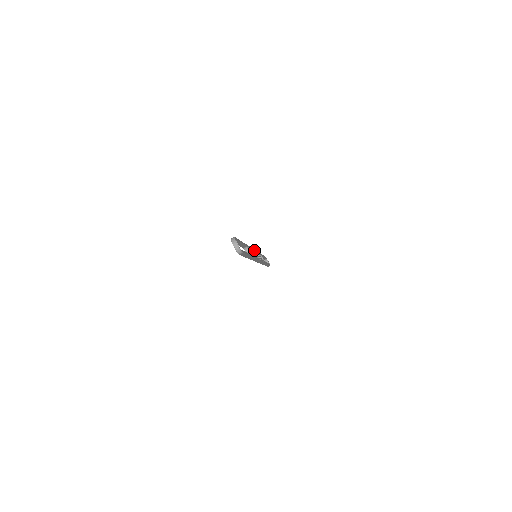
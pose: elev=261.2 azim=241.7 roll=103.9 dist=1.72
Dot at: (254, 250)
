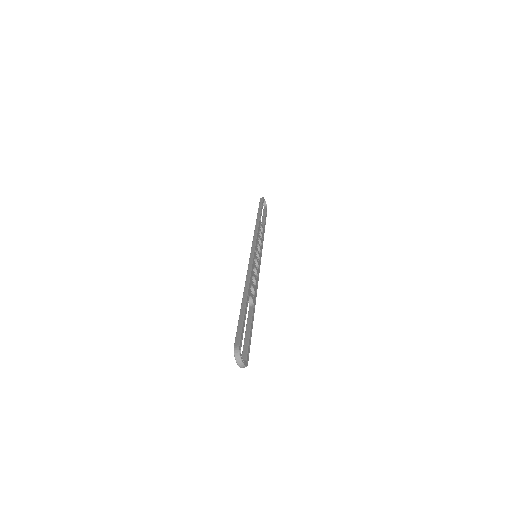
Dot at: (255, 251)
